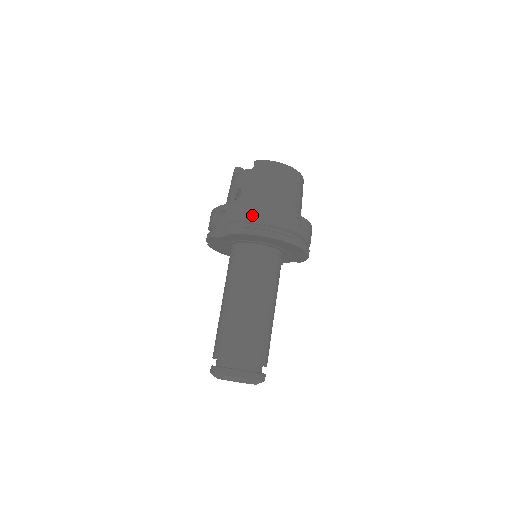
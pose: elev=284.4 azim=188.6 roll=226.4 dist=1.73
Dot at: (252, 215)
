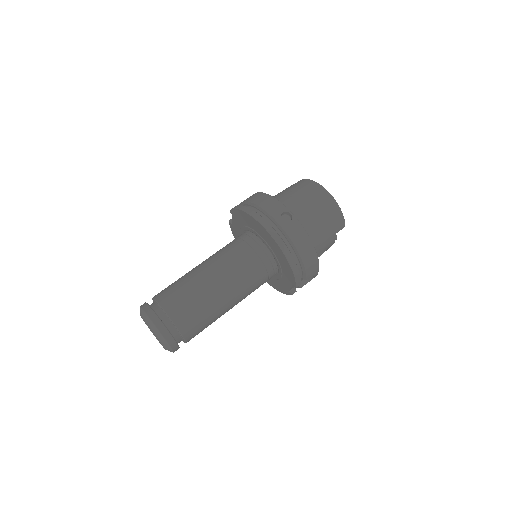
Dot at: (252, 198)
